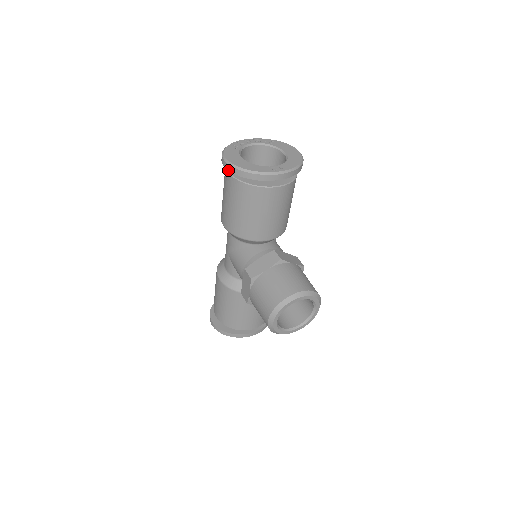
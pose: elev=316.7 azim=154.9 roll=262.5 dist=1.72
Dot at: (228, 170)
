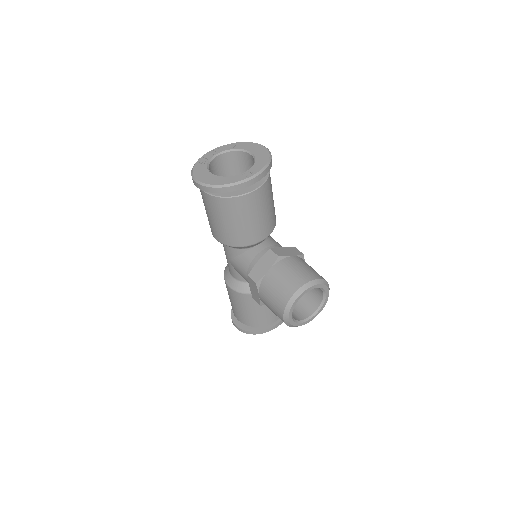
Dot at: occluded
